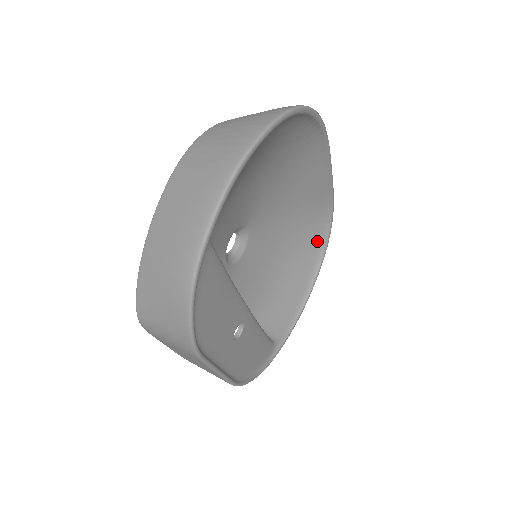
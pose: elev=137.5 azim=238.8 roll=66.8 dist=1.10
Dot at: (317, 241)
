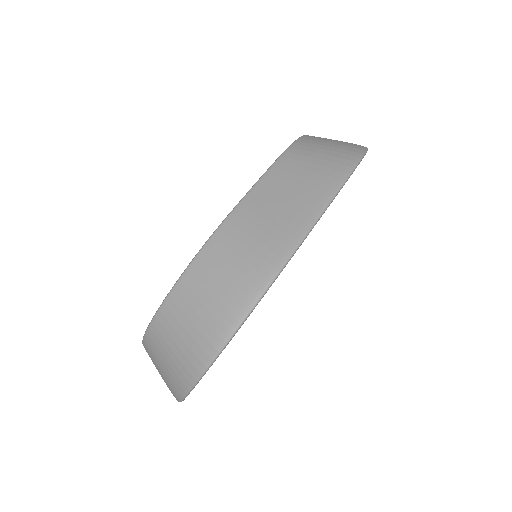
Dot at: occluded
